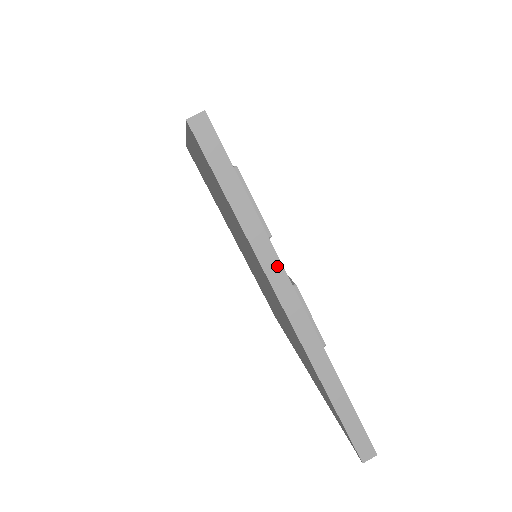
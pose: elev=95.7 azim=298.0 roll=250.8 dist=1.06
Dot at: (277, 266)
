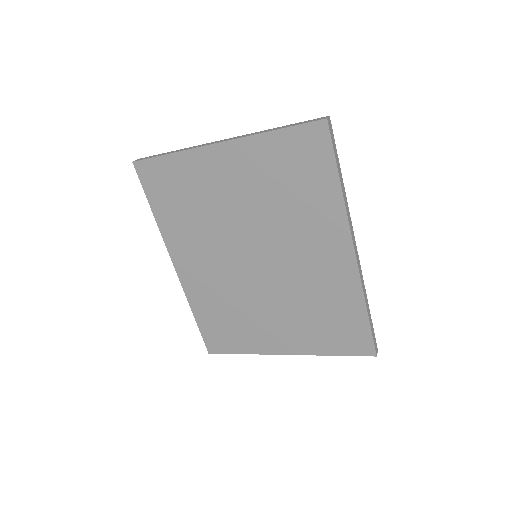
Dot at: (202, 145)
